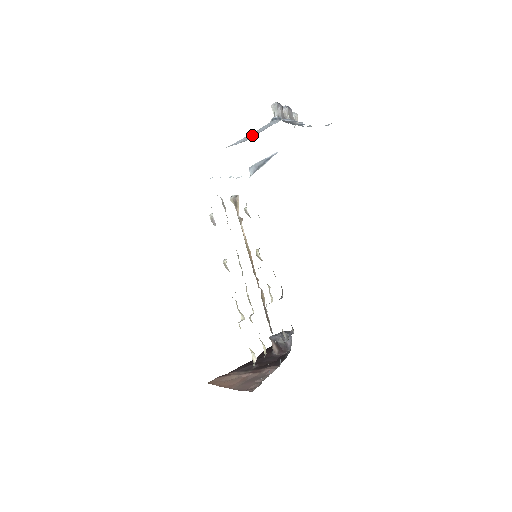
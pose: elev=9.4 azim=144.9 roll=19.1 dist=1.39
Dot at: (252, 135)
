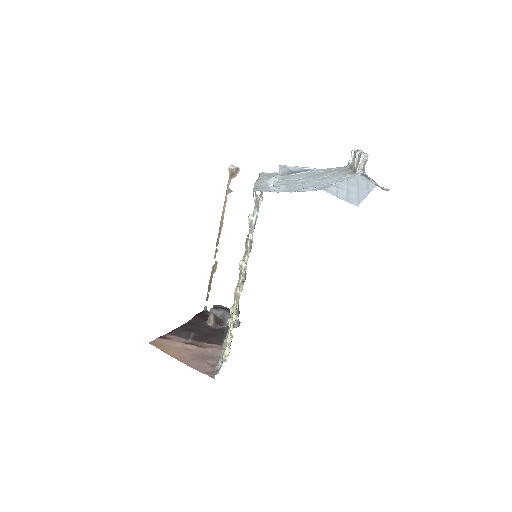
Dot at: (355, 195)
